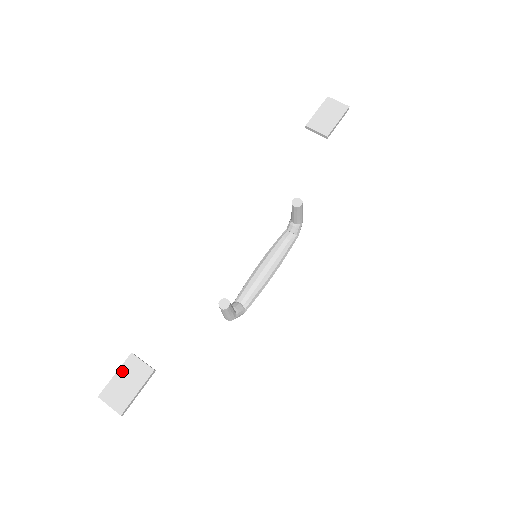
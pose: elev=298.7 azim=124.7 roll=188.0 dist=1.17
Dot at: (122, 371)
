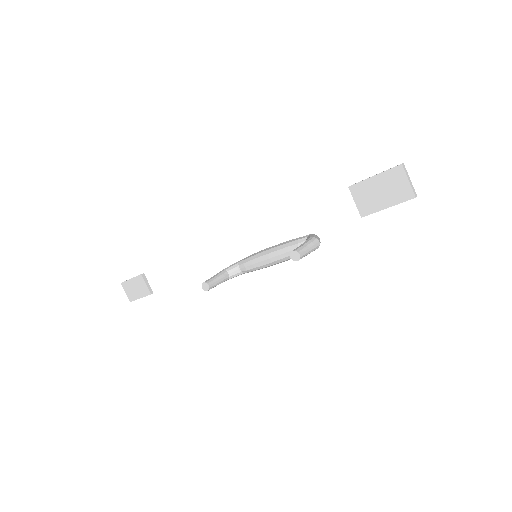
Dot at: (135, 280)
